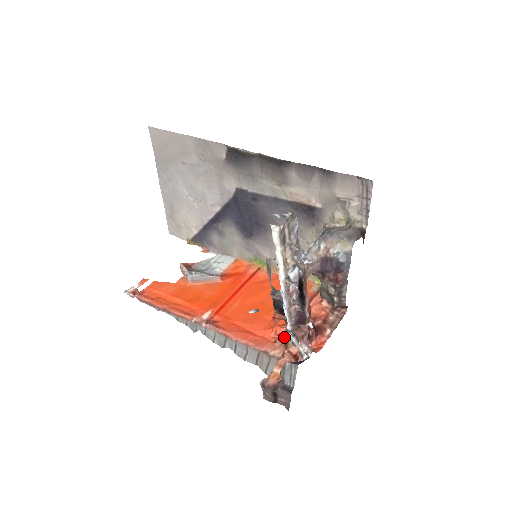
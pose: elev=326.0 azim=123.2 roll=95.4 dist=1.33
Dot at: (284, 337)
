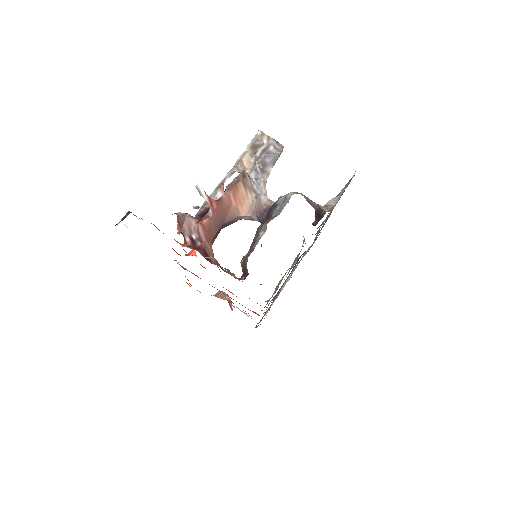
Dot at: occluded
